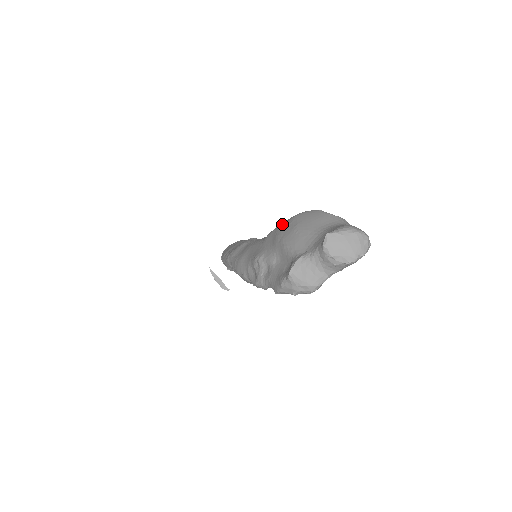
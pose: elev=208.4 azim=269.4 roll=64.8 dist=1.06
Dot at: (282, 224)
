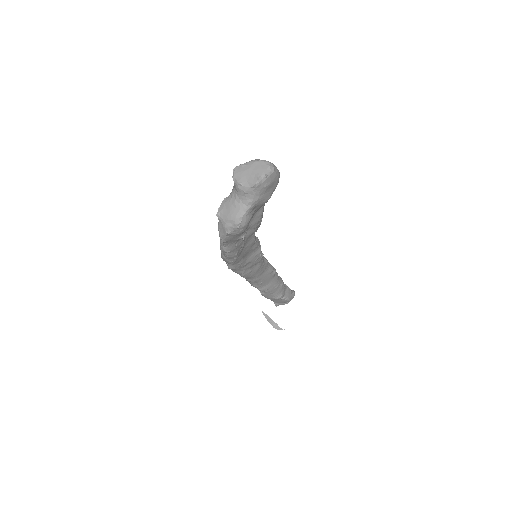
Dot at: occluded
